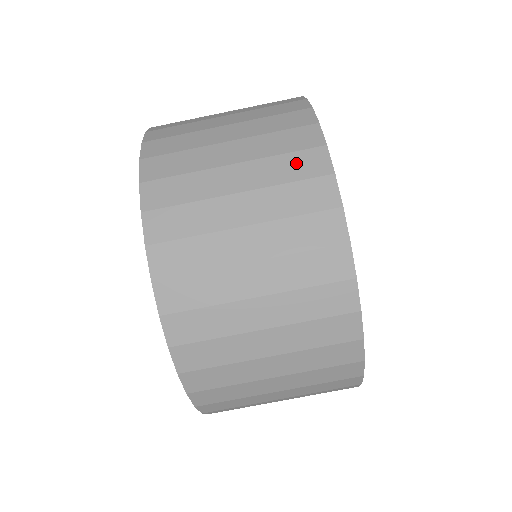
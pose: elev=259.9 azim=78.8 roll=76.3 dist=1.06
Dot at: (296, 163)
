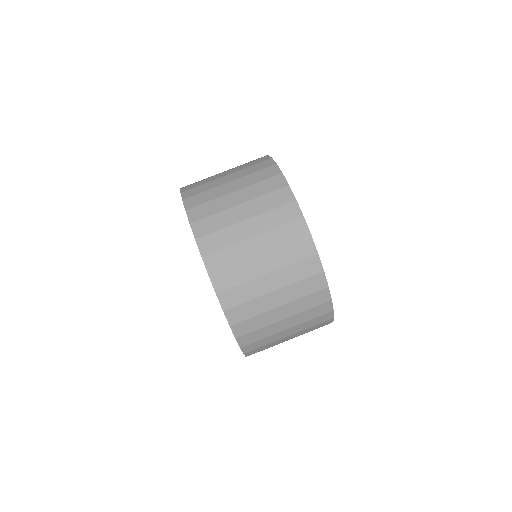
Dot at: occluded
